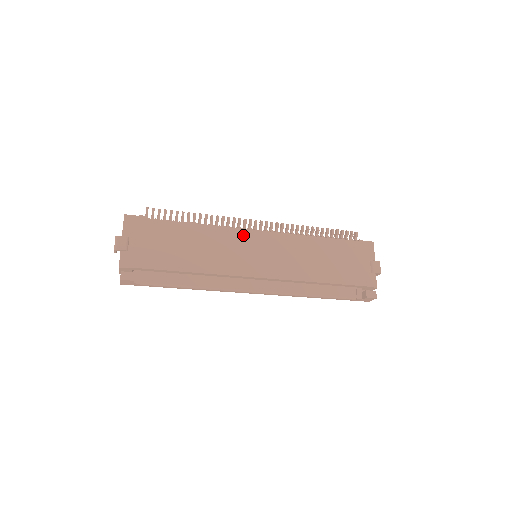
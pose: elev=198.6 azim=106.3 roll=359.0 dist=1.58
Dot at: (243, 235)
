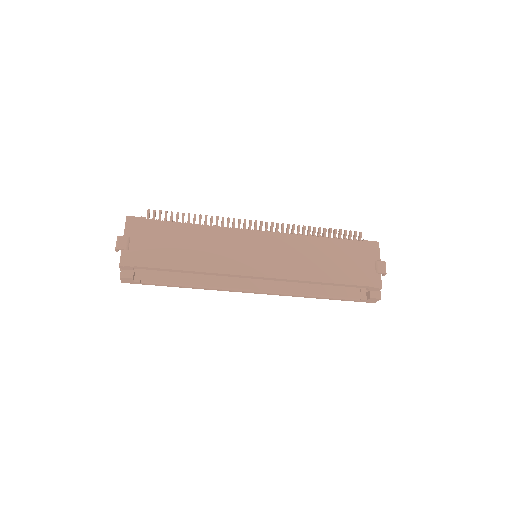
Dot at: (242, 235)
